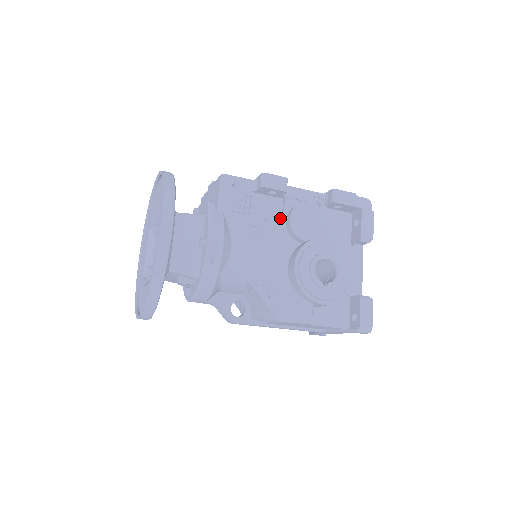
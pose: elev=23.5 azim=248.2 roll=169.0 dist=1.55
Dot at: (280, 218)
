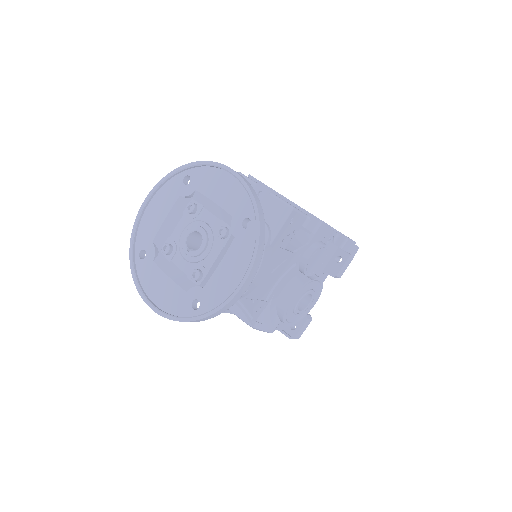
Dot at: (302, 251)
